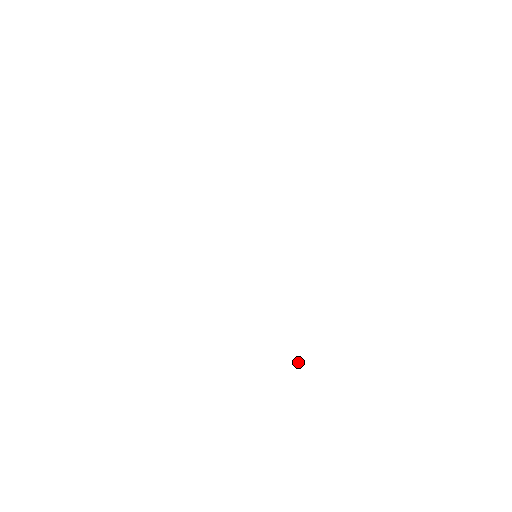
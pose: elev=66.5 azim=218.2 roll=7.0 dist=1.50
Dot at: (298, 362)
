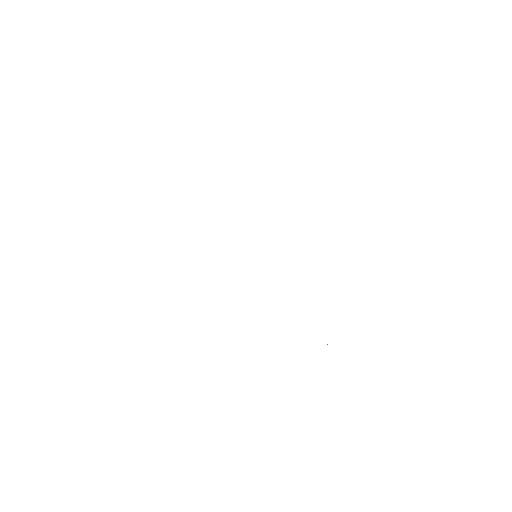
Dot at: occluded
